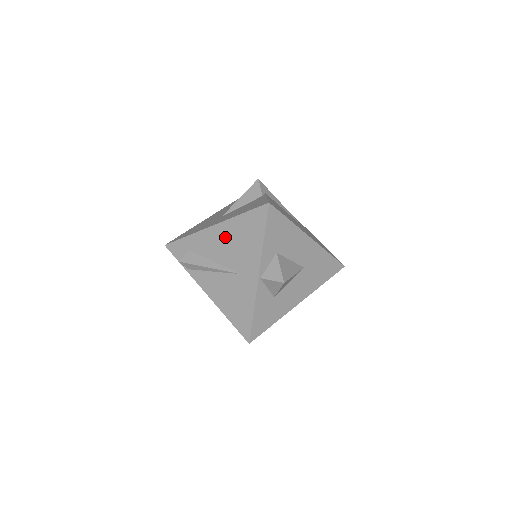
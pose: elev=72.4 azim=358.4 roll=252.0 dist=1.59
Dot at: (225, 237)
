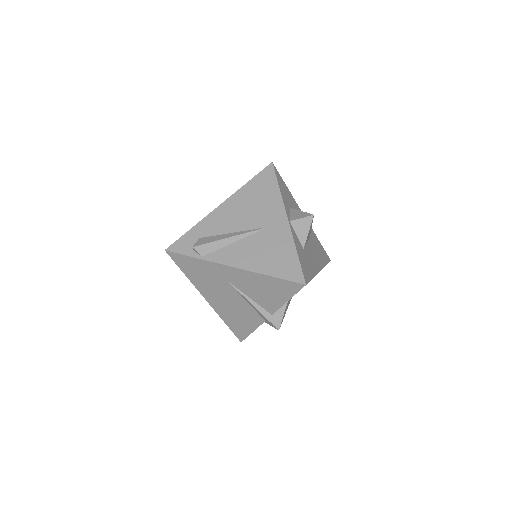
Dot at: (238, 206)
